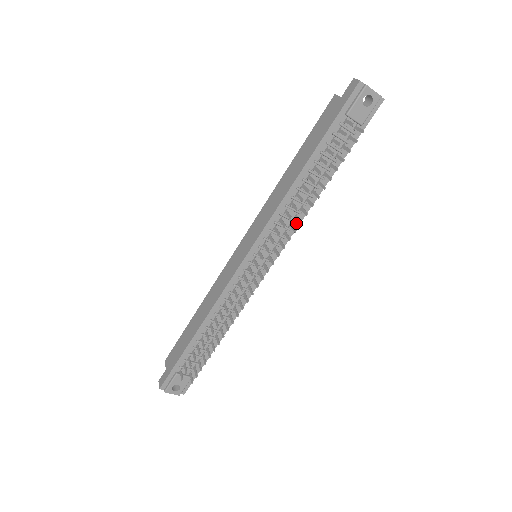
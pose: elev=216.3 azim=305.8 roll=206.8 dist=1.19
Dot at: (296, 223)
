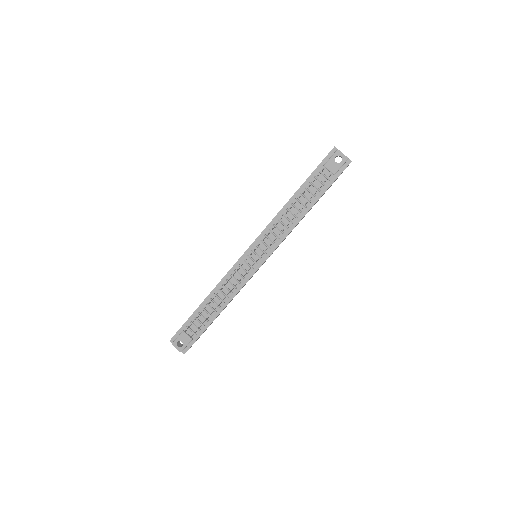
Dot at: (284, 235)
